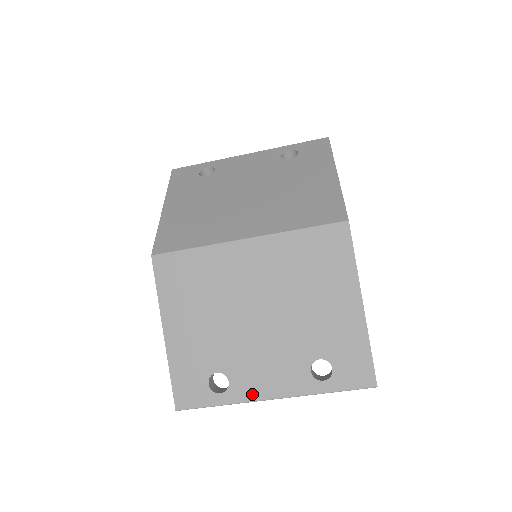
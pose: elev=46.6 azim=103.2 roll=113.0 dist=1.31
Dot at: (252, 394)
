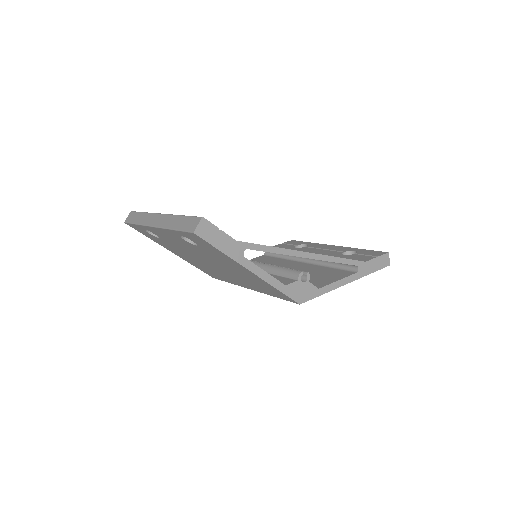
Dot at: occluded
